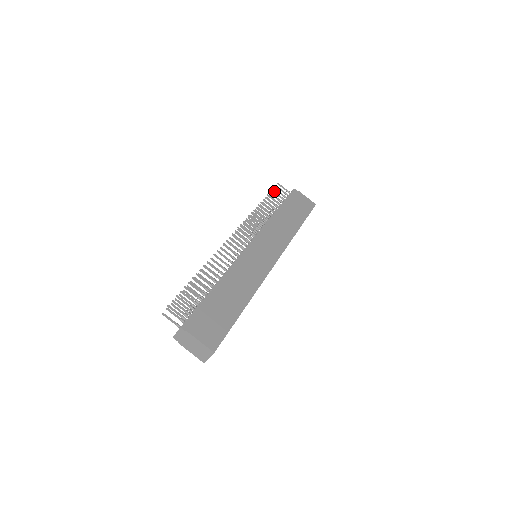
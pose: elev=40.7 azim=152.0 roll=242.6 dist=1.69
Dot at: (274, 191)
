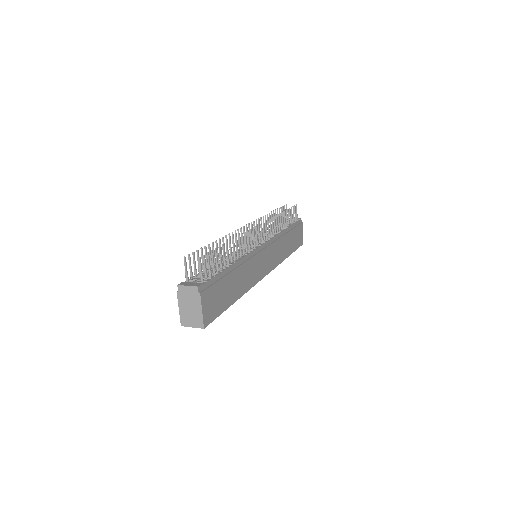
Dot at: occluded
